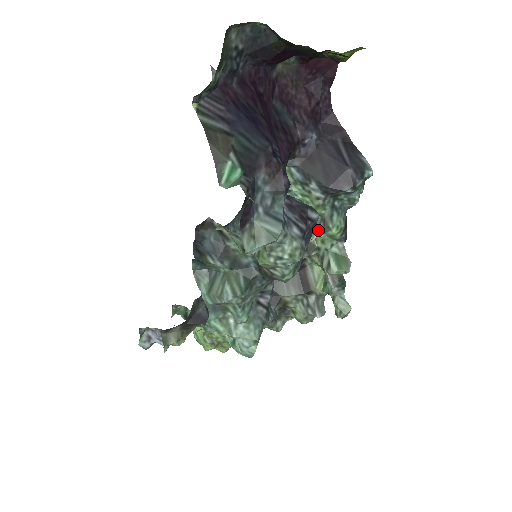
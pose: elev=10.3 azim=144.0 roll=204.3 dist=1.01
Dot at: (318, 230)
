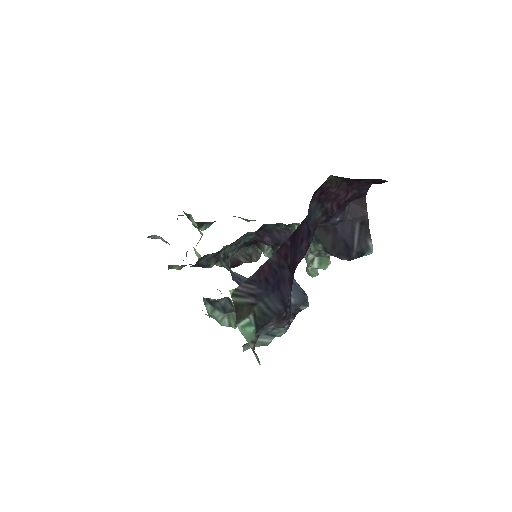
Dot at: (313, 253)
